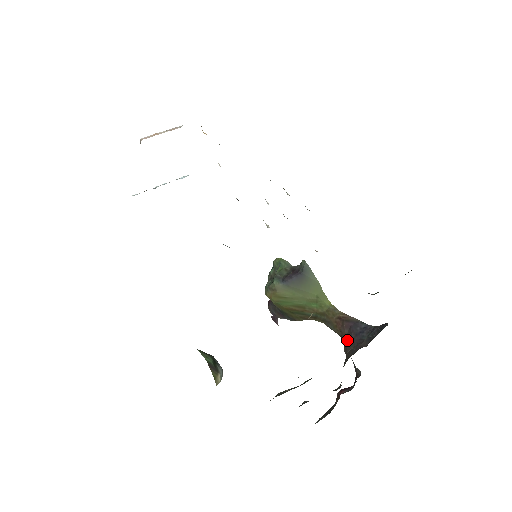
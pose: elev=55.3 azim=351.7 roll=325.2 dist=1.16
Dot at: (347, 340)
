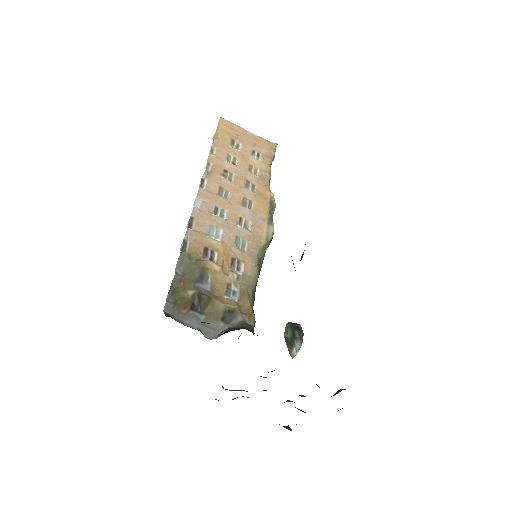
Dot at: occluded
